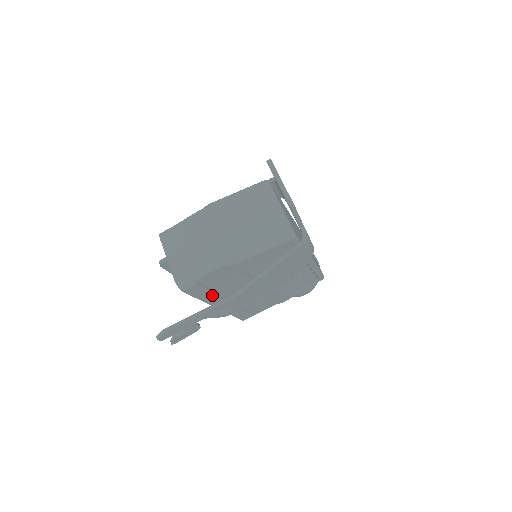
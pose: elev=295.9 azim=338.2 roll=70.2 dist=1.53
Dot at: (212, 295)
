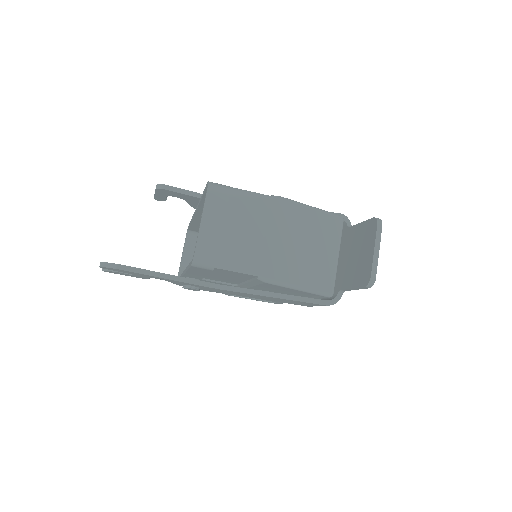
Dot at: (201, 274)
